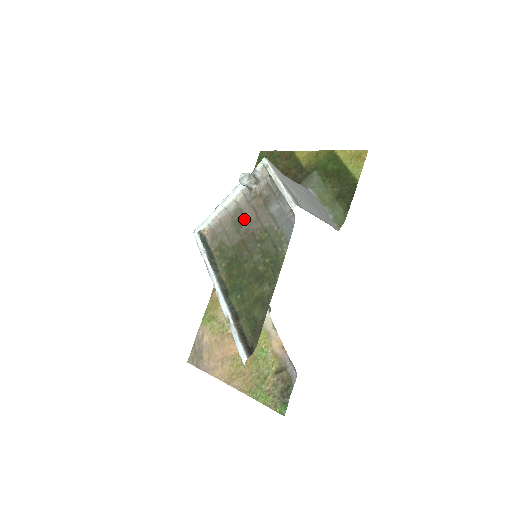
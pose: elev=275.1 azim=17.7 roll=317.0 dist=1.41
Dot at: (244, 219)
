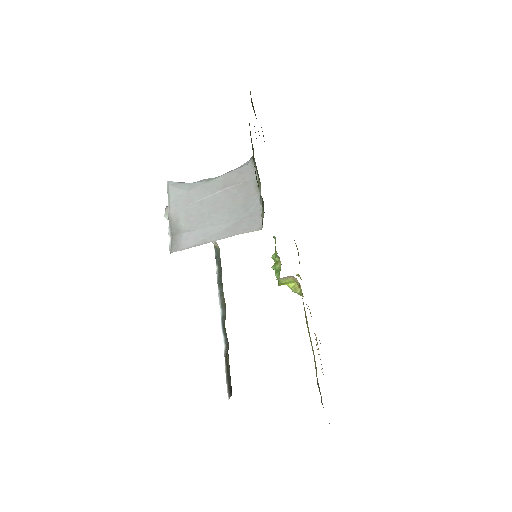
Dot at: occluded
